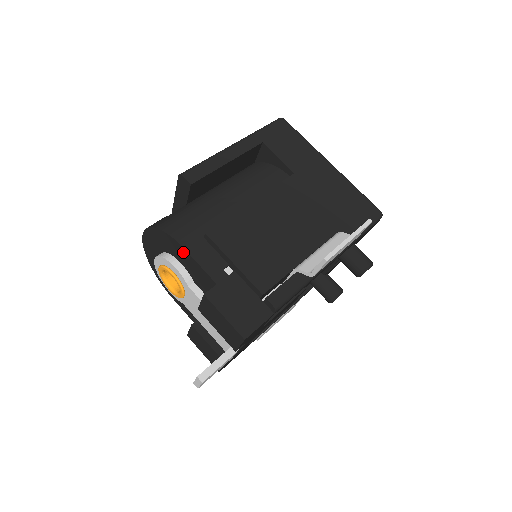
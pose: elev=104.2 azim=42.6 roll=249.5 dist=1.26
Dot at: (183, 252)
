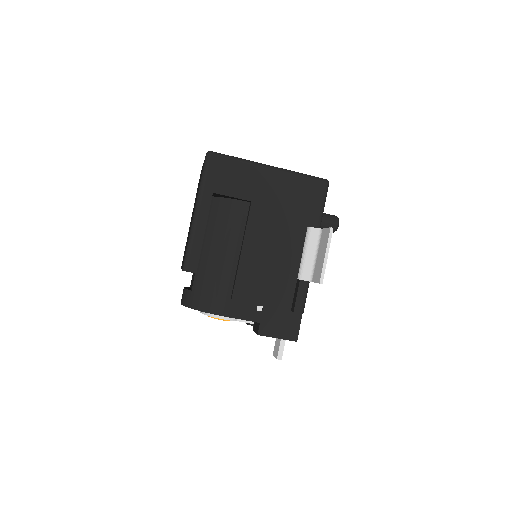
Dot at: (225, 316)
